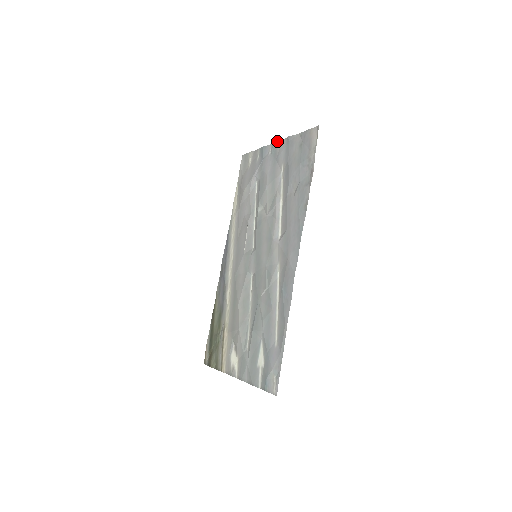
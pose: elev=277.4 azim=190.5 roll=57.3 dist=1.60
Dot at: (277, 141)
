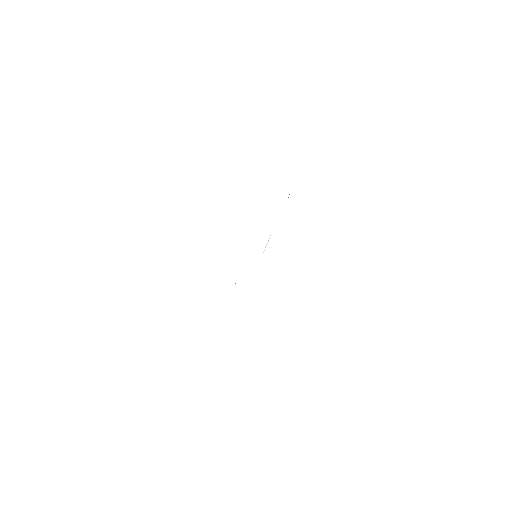
Dot at: occluded
